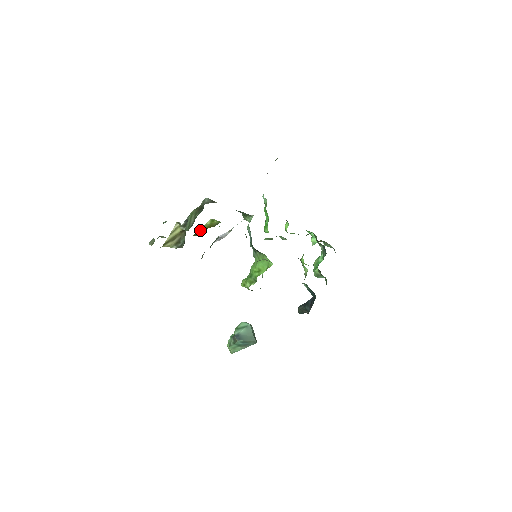
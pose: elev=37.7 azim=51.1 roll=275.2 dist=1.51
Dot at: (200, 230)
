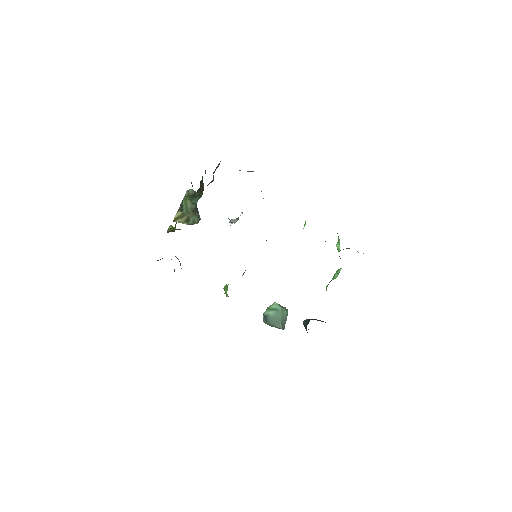
Dot at: occluded
